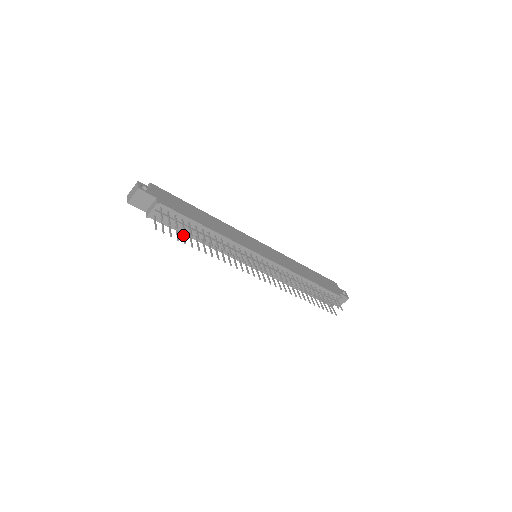
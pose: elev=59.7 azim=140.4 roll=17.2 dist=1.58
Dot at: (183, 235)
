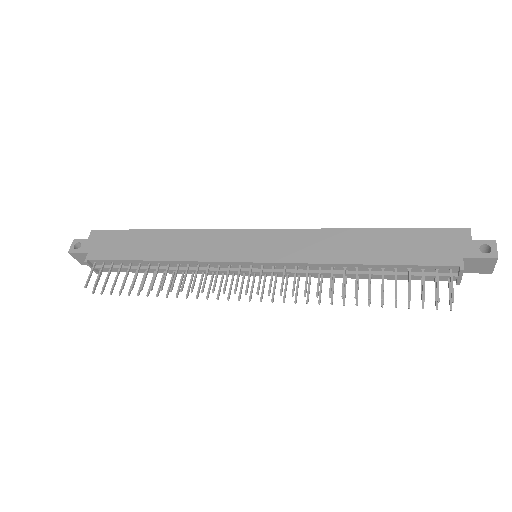
Dot at: occluded
